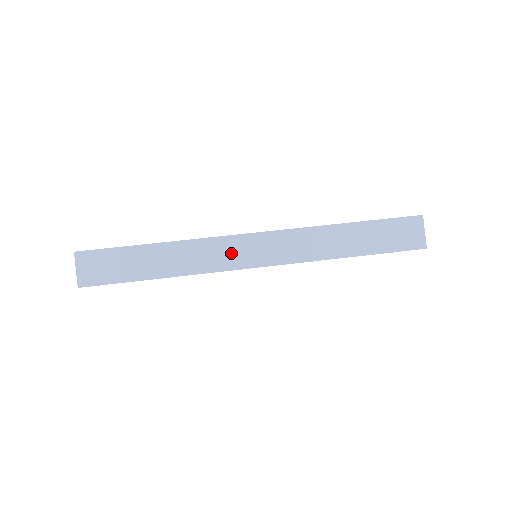
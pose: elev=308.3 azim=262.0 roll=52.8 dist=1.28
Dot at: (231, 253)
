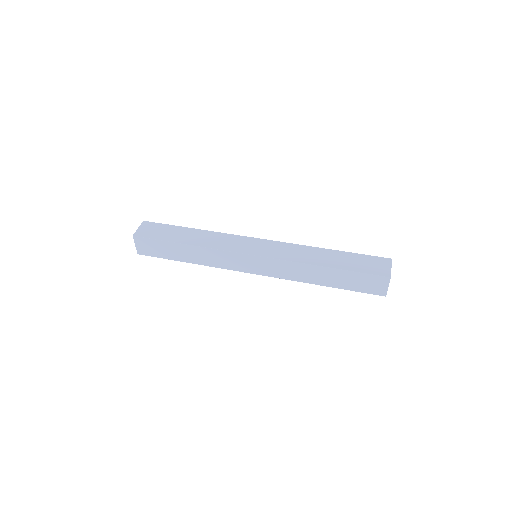
Dot at: (239, 244)
